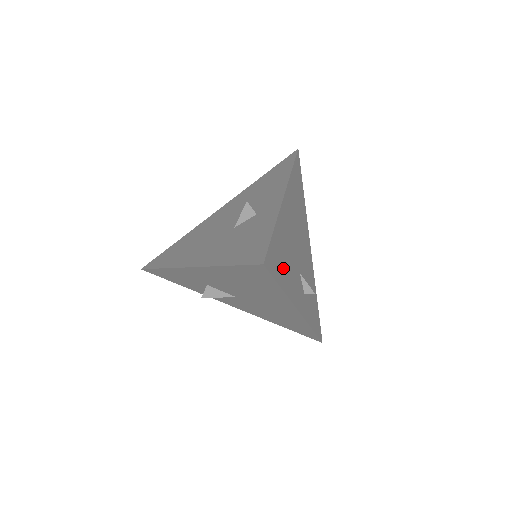
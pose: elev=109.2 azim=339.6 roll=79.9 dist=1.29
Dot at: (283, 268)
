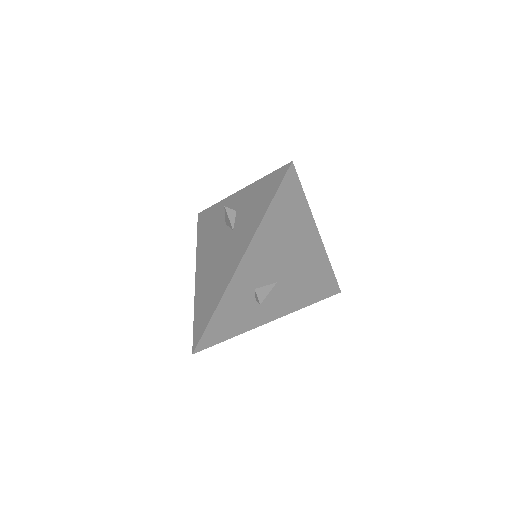
Dot at: occluded
